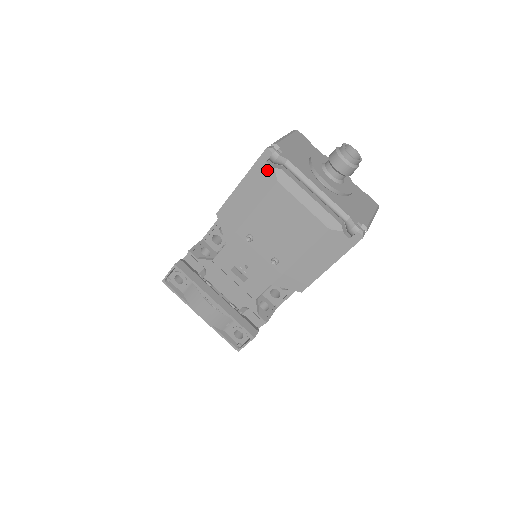
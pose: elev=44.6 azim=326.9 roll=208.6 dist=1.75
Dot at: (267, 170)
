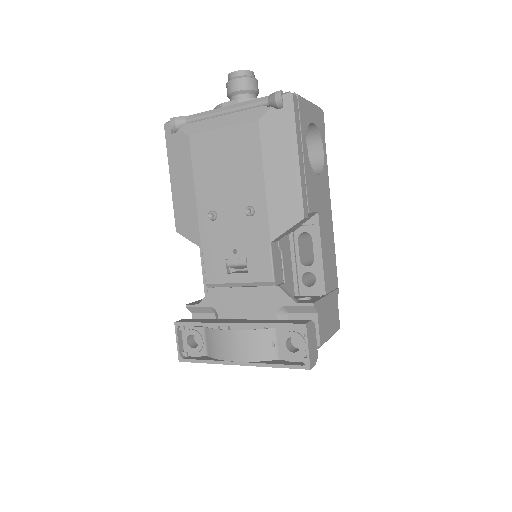
Dot at: (176, 139)
